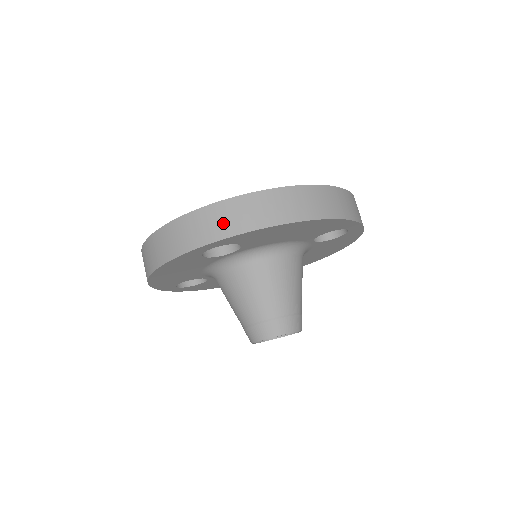
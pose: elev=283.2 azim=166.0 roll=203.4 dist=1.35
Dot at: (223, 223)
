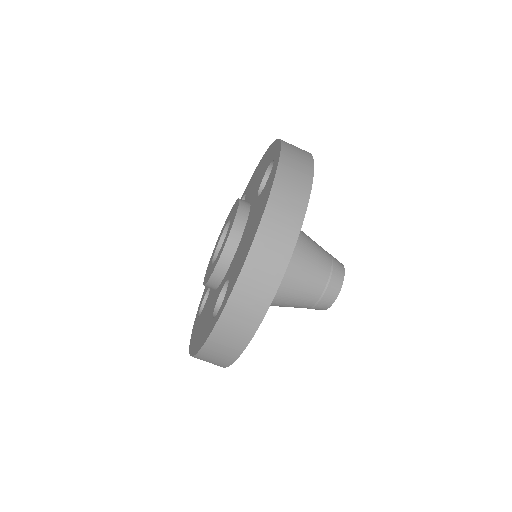
Dot at: (247, 314)
